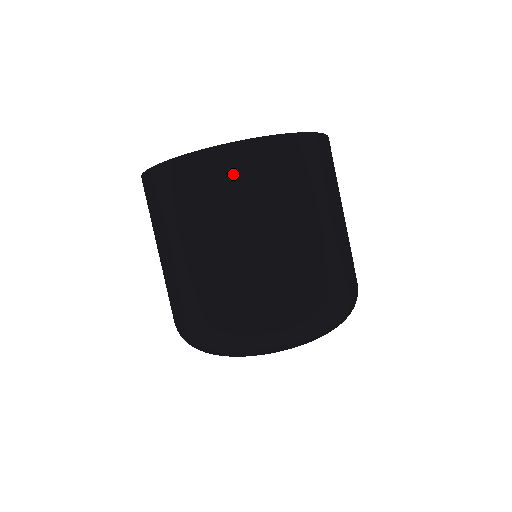
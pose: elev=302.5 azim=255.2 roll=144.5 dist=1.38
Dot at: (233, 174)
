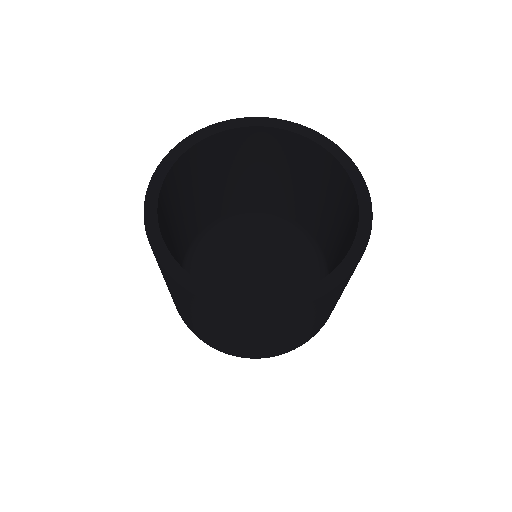
Dot at: (267, 322)
